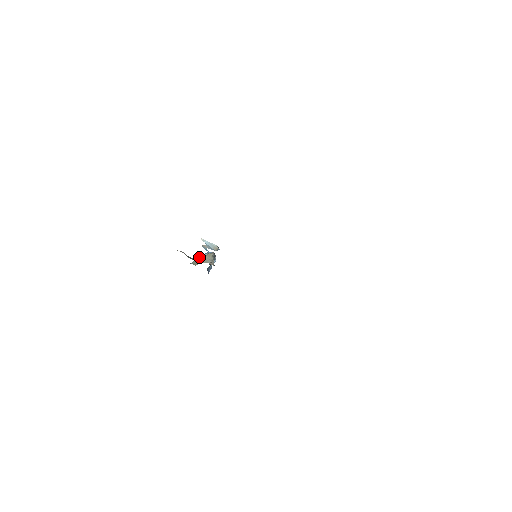
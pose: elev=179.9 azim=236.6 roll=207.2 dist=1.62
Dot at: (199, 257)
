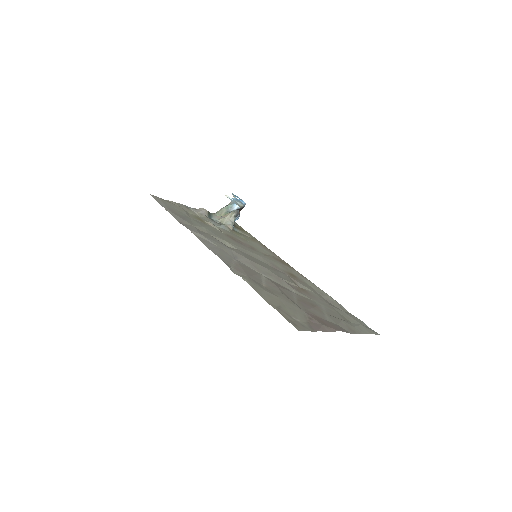
Dot at: (226, 206)
